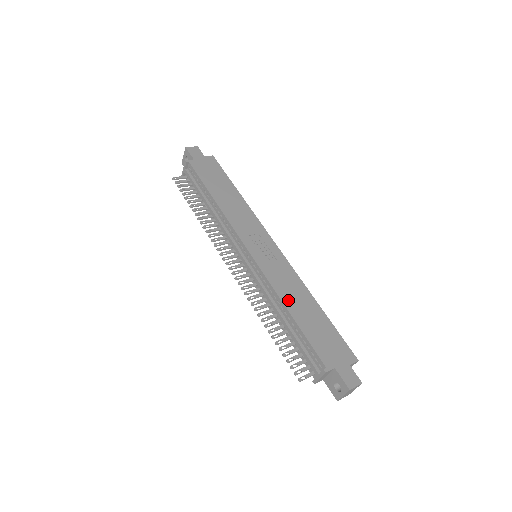
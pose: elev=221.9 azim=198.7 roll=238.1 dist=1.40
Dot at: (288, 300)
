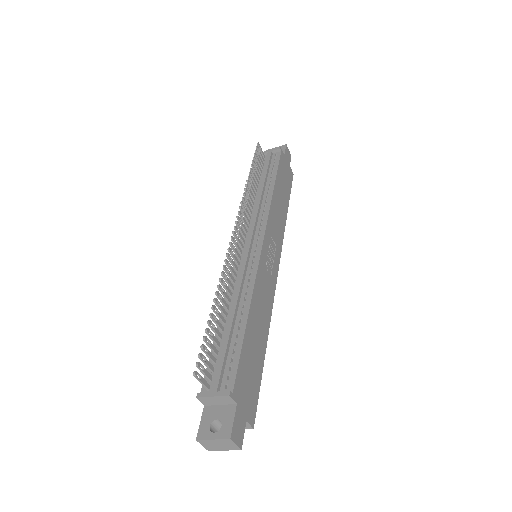
Dot at: (255, 308)
